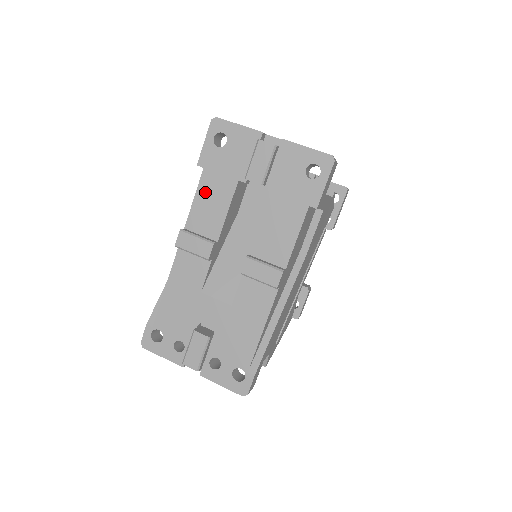
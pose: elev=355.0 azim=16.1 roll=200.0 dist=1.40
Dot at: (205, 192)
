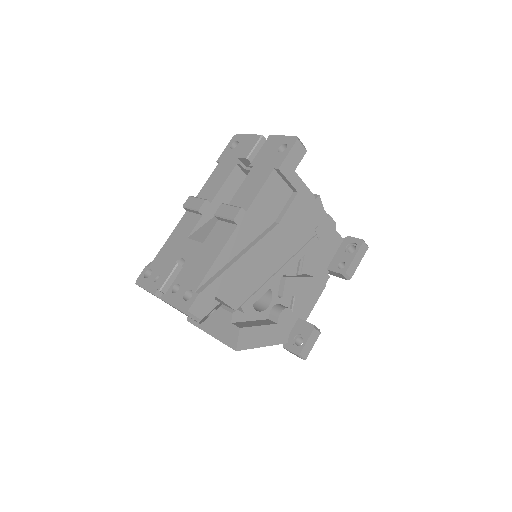
Dot at: (215, 175)
